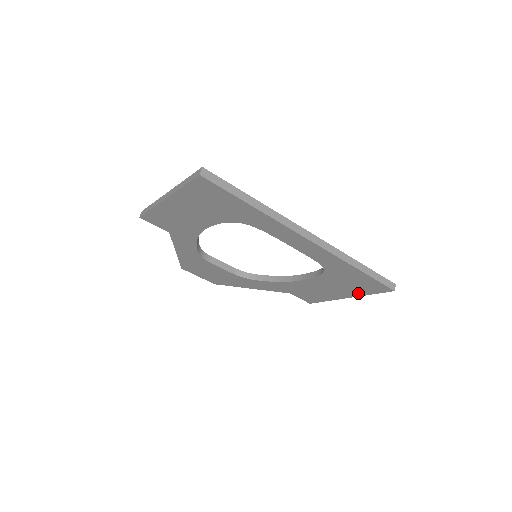
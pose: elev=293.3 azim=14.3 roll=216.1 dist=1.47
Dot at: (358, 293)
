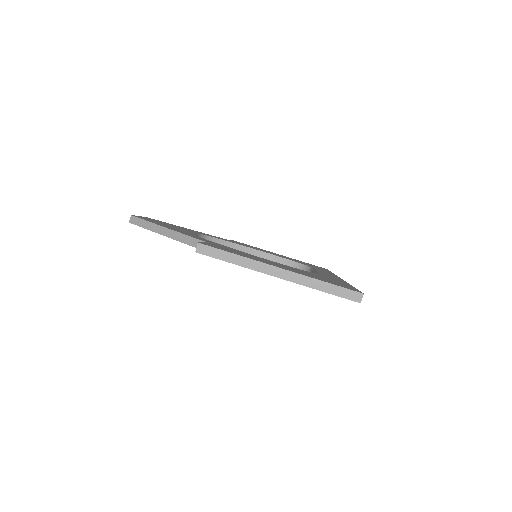
Dot at: occluded
